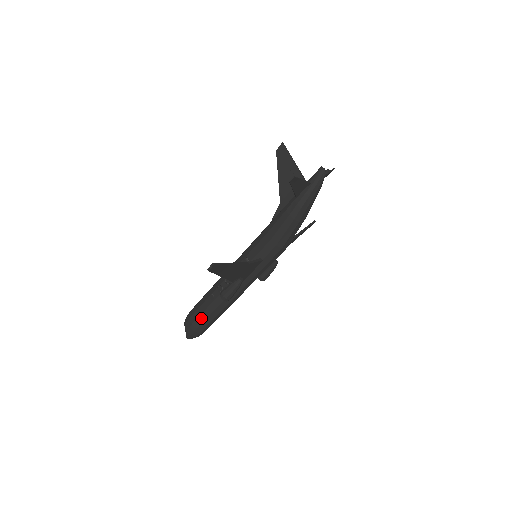
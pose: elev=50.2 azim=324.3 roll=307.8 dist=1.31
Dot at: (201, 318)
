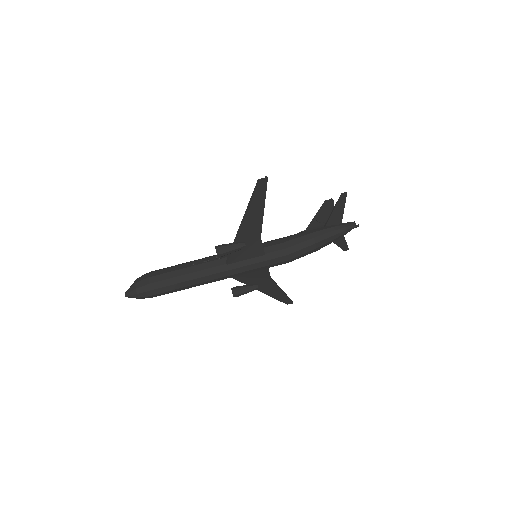
Dot at: (163, 276)
